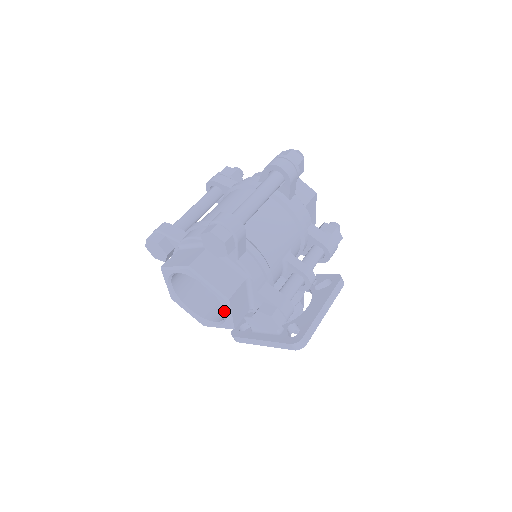
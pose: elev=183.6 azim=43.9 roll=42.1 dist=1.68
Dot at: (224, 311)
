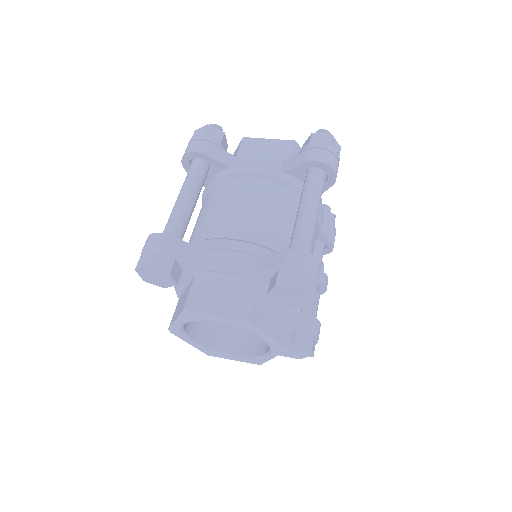
Dot at: (239, 338)
